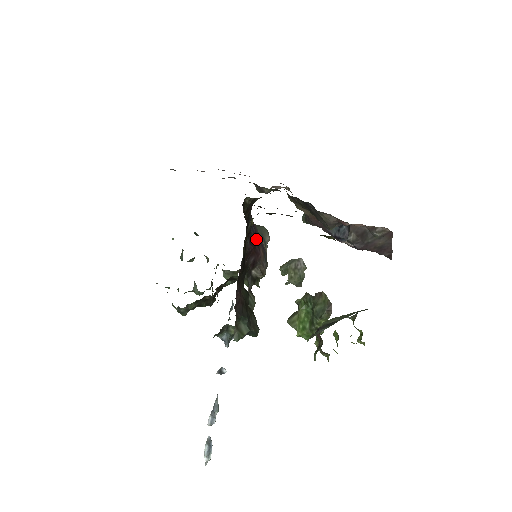
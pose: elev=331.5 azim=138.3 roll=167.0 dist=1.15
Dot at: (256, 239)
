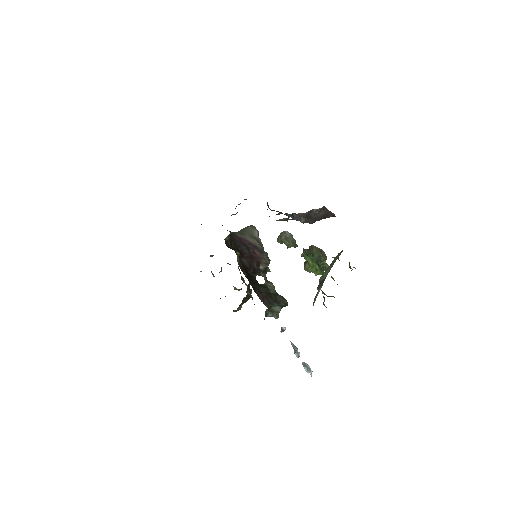
Dot at: (248, 250)
